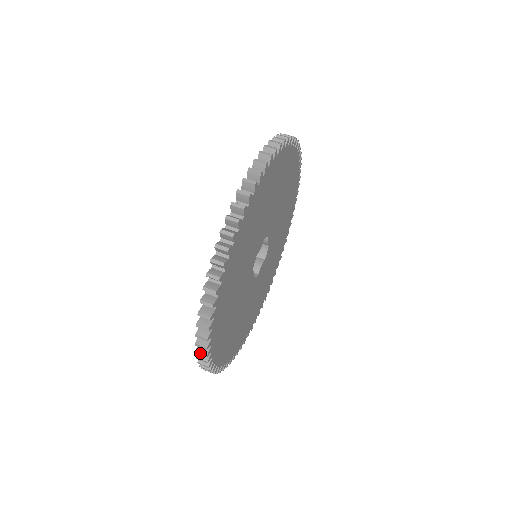
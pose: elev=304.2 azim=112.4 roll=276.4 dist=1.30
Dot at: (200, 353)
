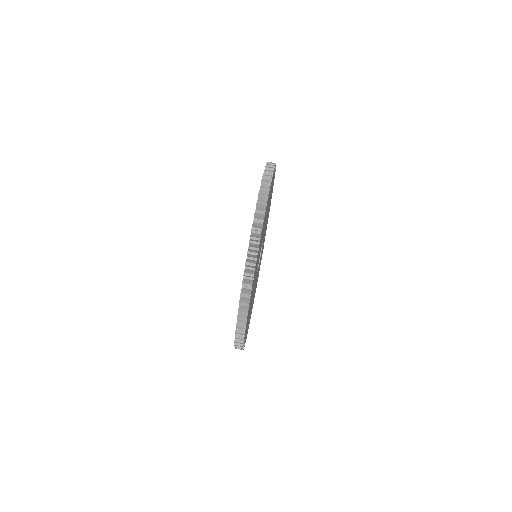
Dot at: occluded
